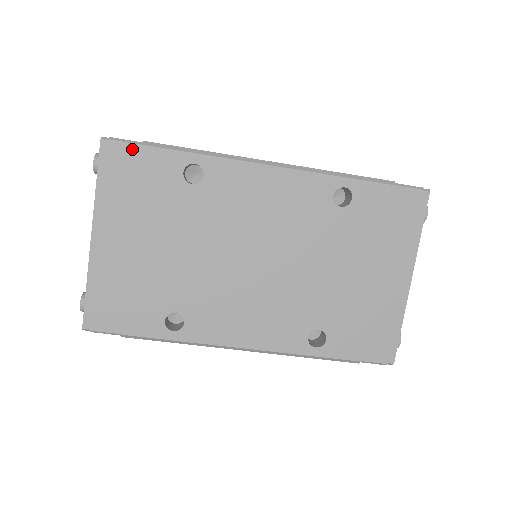
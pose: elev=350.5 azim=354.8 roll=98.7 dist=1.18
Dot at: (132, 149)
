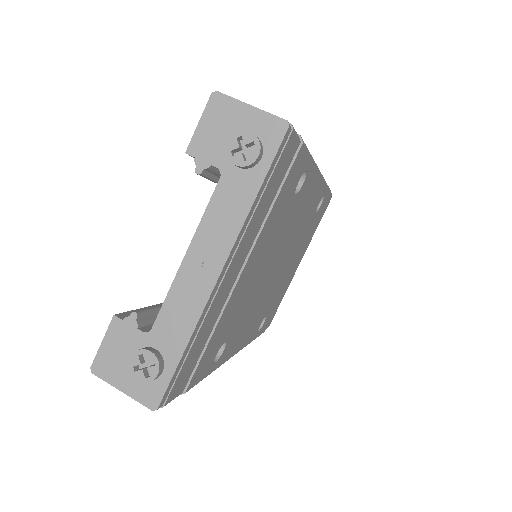
Dot at: (295, 146)
